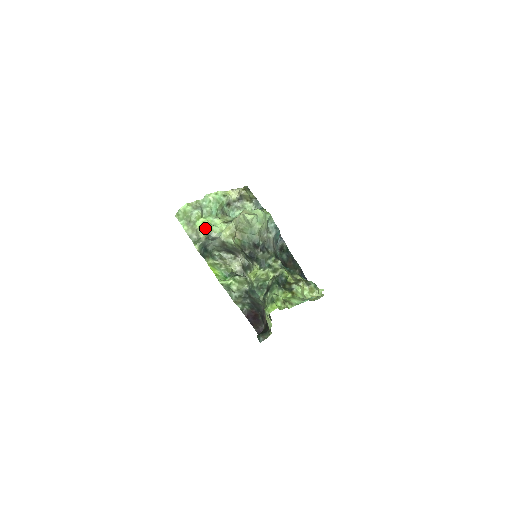
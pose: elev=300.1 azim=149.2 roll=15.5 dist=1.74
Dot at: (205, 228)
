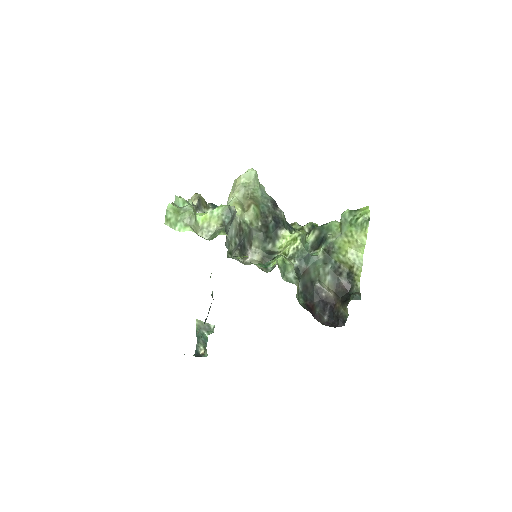
Dot at: (215, 211)
